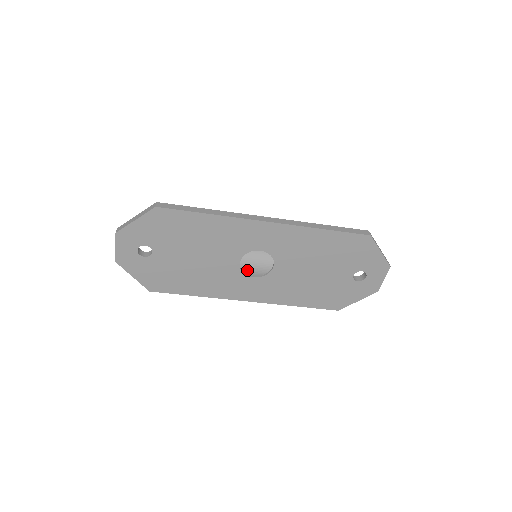
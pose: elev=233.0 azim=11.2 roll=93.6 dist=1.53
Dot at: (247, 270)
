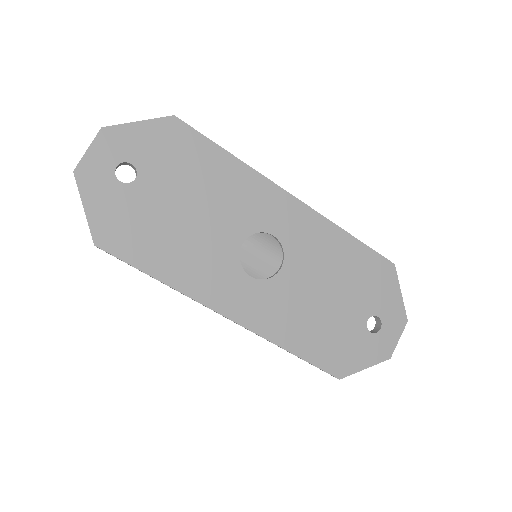
Dot at: occluded
